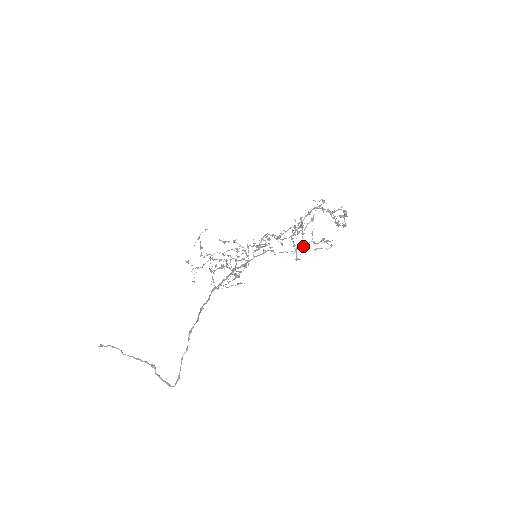
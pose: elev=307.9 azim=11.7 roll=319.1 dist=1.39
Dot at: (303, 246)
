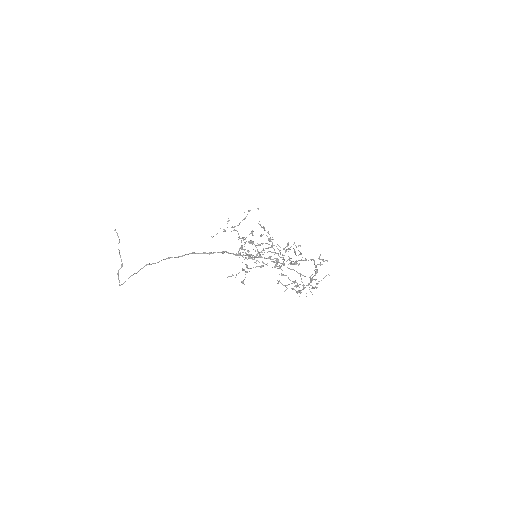
Dot at: (315, 279)
